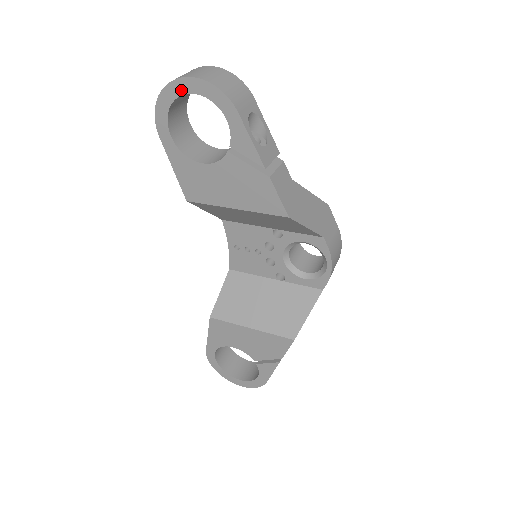
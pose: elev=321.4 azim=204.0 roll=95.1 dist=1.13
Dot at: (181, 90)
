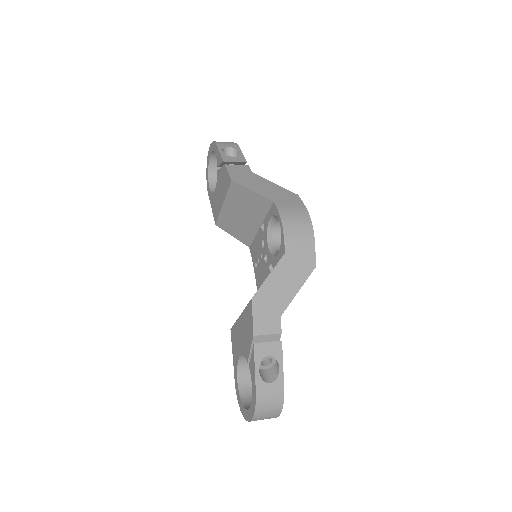
Dot at: (209, 159)
